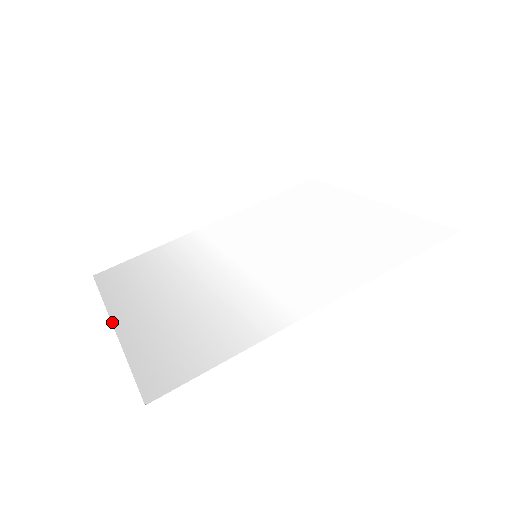
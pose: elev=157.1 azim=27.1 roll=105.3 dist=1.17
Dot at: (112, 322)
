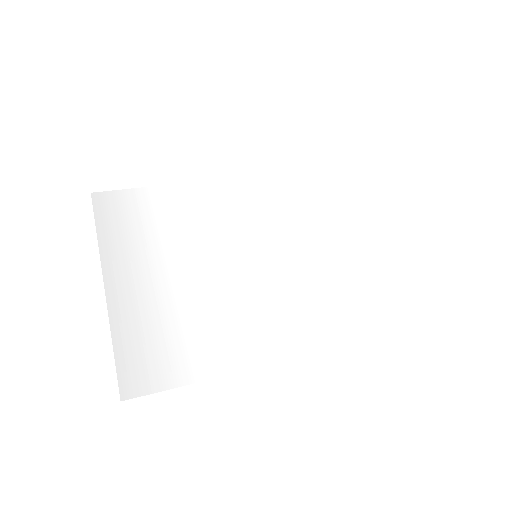
Dot at: (103, 277)
